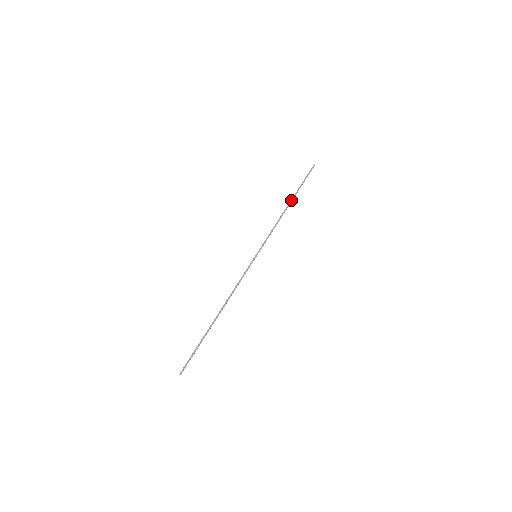
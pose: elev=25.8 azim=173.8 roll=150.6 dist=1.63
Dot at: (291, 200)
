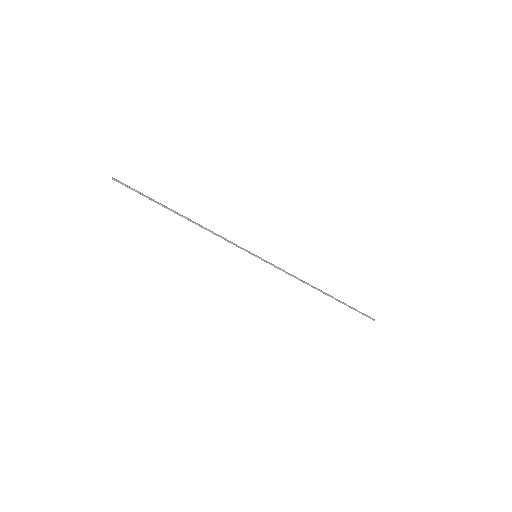
Dot at: (327, 294)
